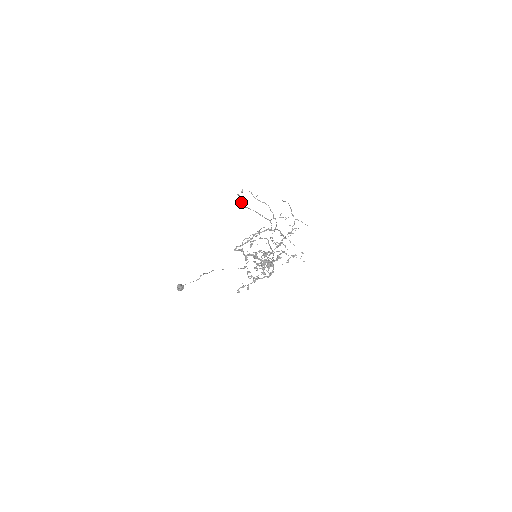
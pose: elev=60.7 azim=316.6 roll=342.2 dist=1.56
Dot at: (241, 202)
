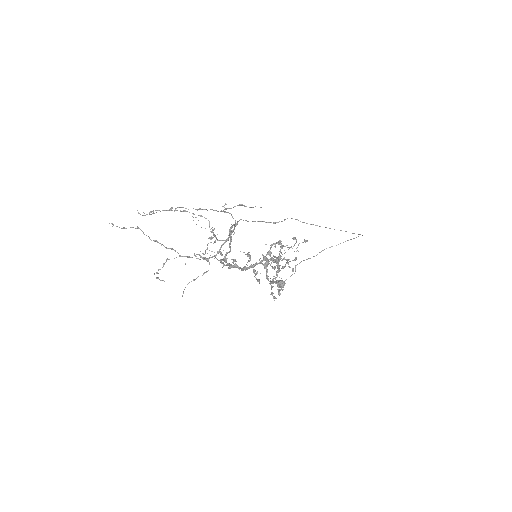
Dot at: occluded
